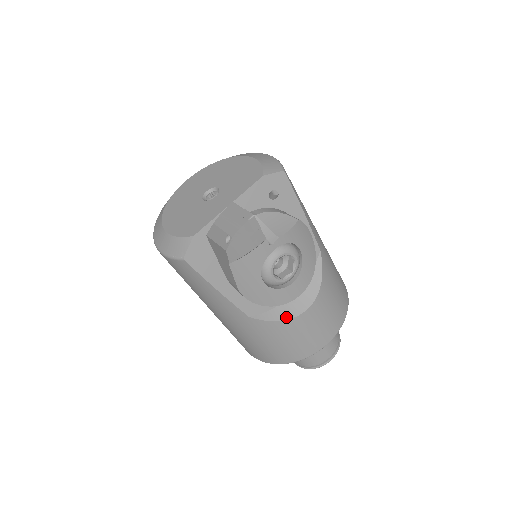
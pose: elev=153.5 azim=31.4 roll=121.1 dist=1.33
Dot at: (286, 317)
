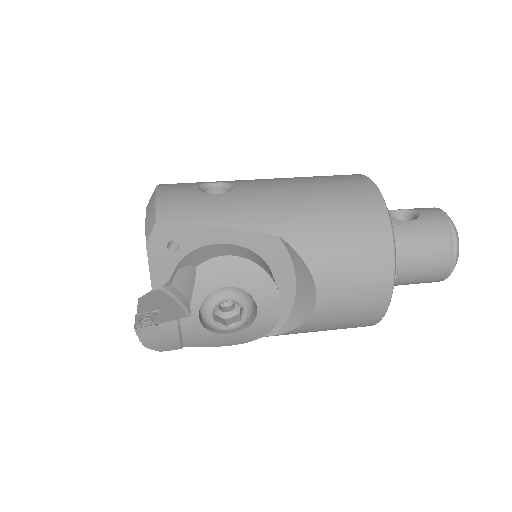
Dot at: (304, 318)
